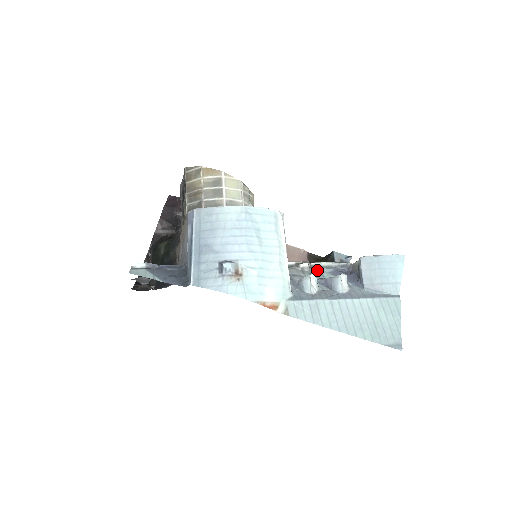
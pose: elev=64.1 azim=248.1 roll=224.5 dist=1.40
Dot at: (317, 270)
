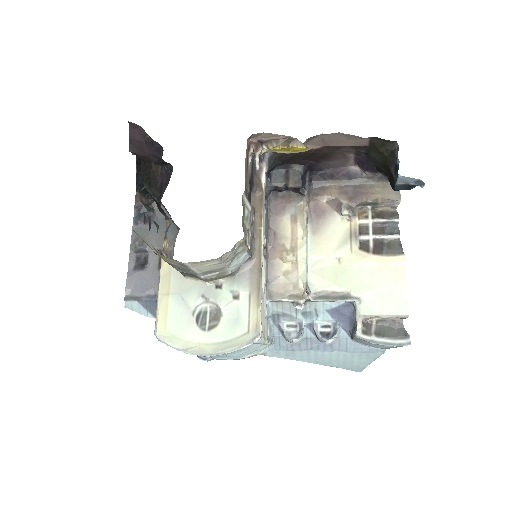
Dot at: (314, 306)
